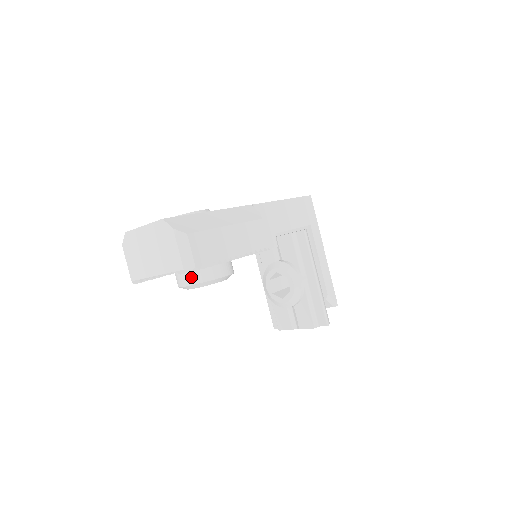
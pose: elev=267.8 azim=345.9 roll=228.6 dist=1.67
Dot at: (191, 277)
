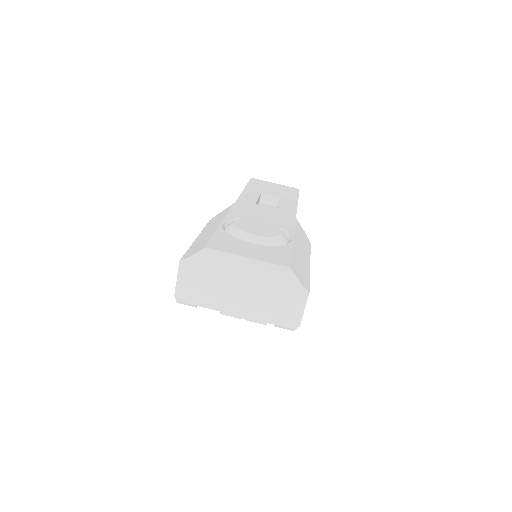
Dot at: occluded
